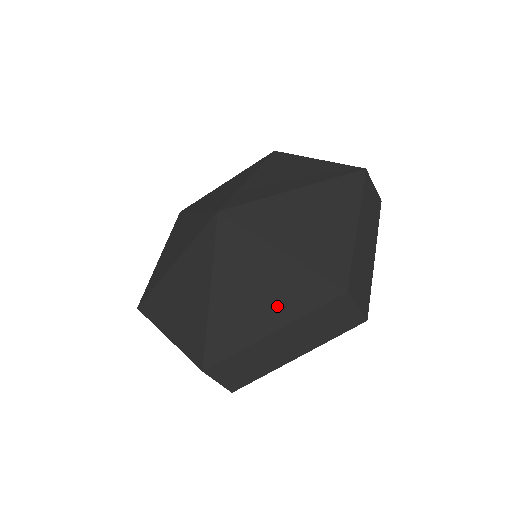
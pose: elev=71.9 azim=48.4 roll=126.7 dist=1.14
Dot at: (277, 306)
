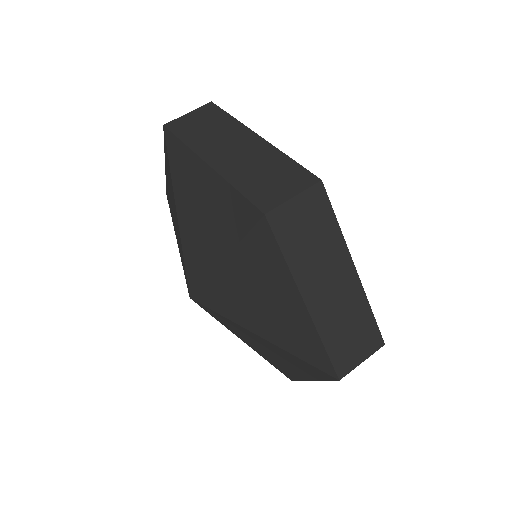
Dot at: (298, 369)
